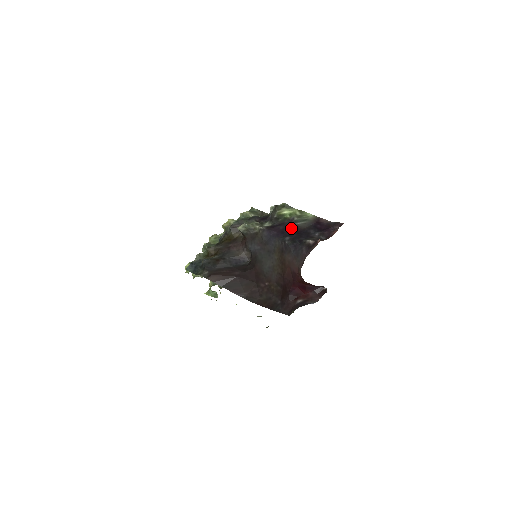
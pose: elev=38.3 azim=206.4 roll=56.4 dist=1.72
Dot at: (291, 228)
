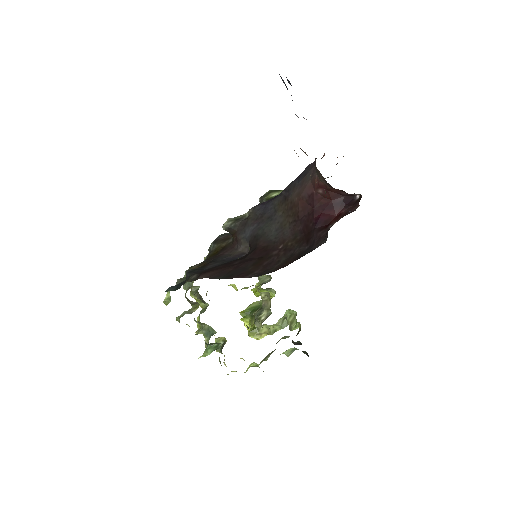
Dot at: occluded
